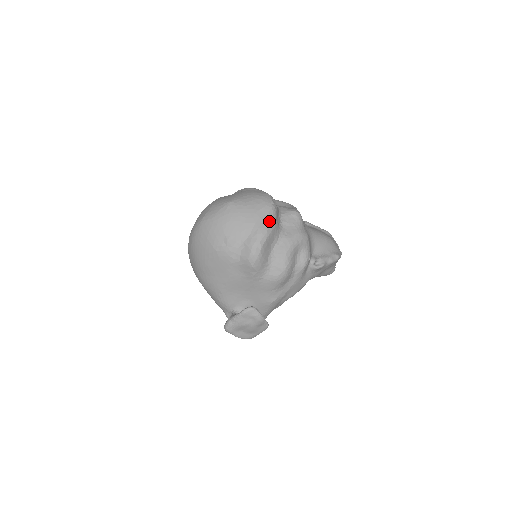
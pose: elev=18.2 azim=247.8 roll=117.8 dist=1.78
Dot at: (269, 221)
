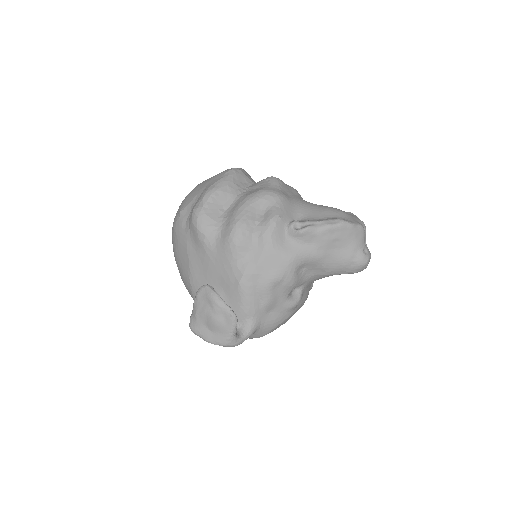
Dot at: (220, 180)
